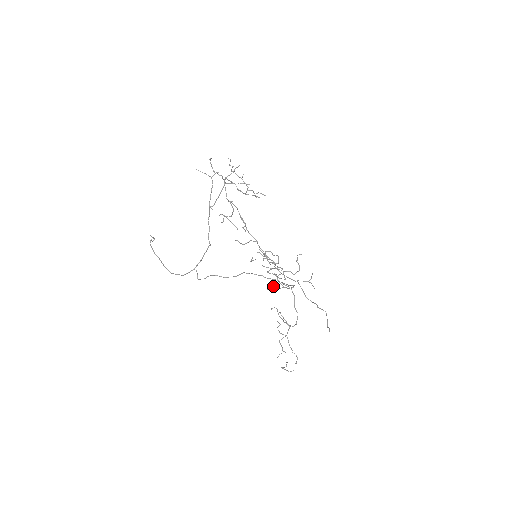
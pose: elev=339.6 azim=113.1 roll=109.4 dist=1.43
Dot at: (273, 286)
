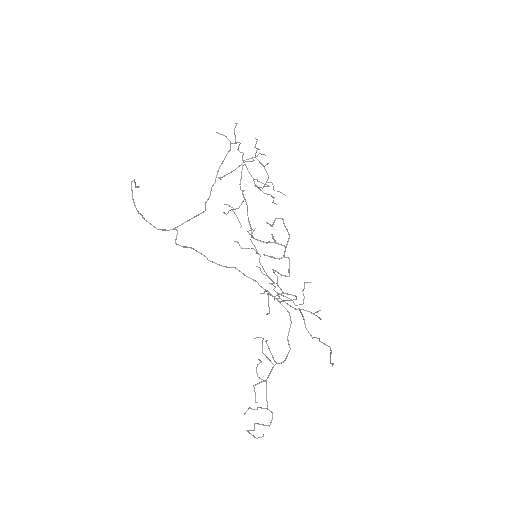
Dot at: (268, 293)
